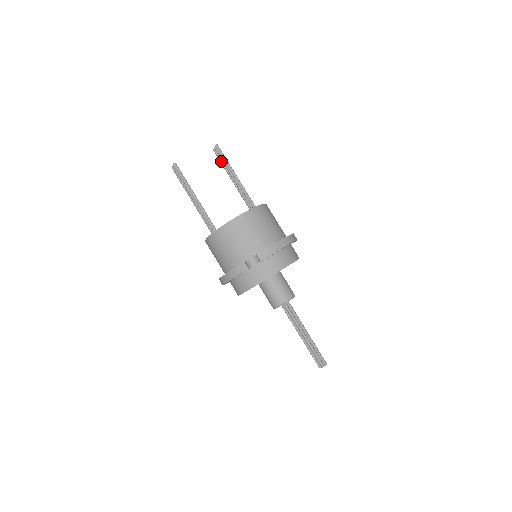
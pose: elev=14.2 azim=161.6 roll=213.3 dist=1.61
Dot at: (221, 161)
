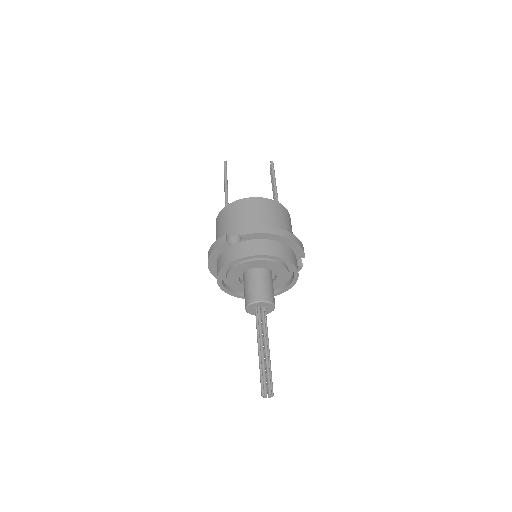
Dot at: (271, 177)
